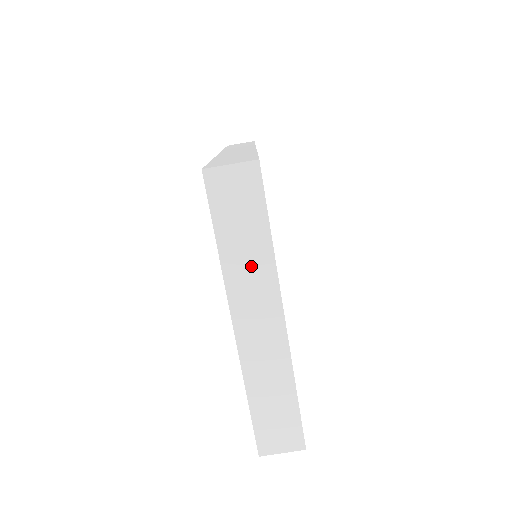
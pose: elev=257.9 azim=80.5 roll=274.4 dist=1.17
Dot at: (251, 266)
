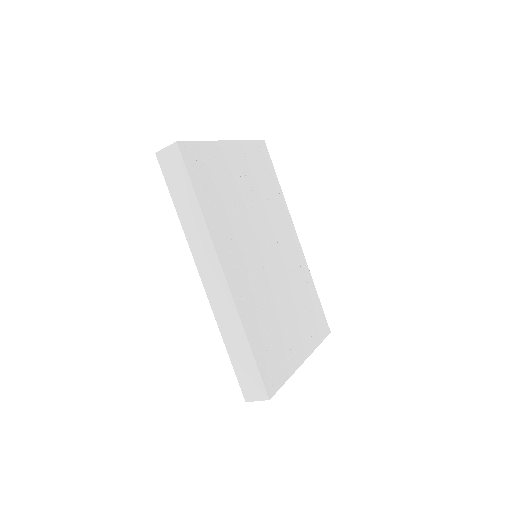
Dot at: occluded
